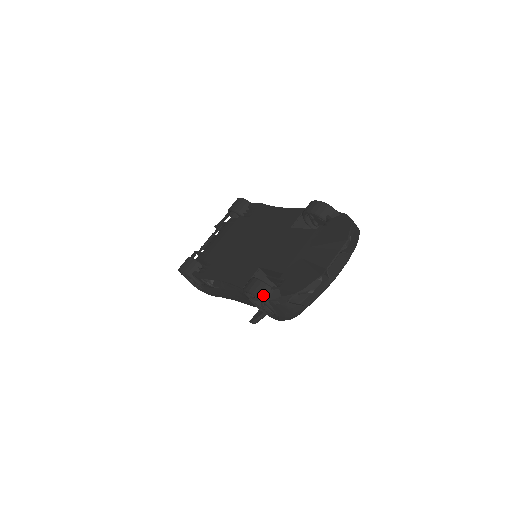
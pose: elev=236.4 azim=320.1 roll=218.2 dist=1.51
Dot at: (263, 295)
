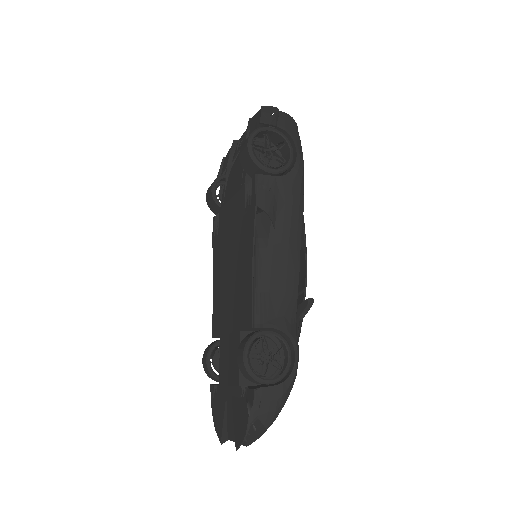
Dot at: (211, 378)
